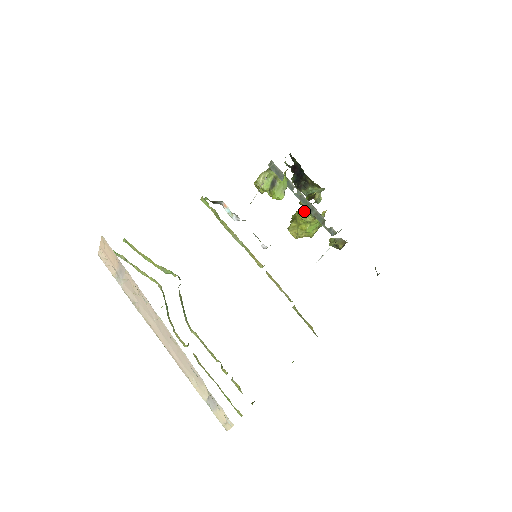
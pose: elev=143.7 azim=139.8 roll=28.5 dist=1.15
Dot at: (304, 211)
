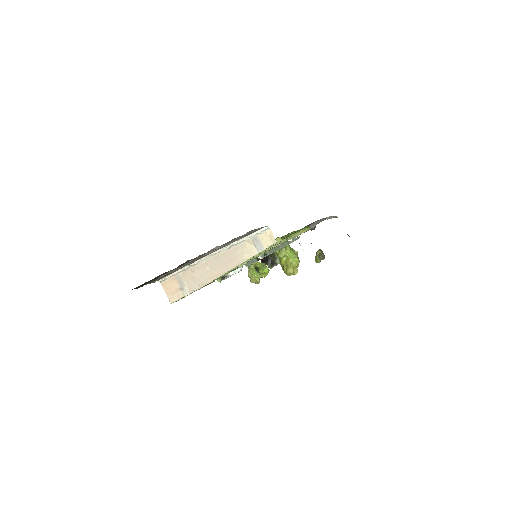
Dot at: (278, 253)
